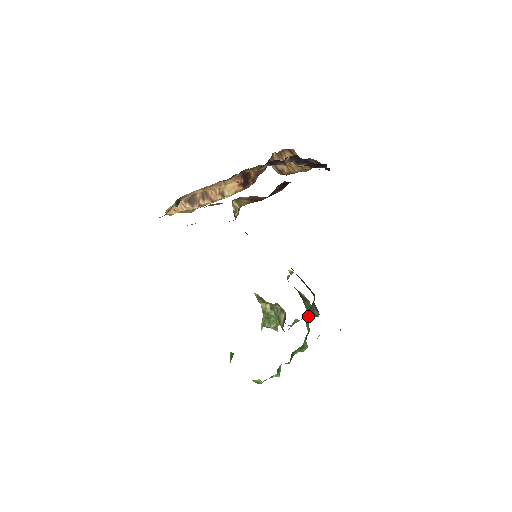
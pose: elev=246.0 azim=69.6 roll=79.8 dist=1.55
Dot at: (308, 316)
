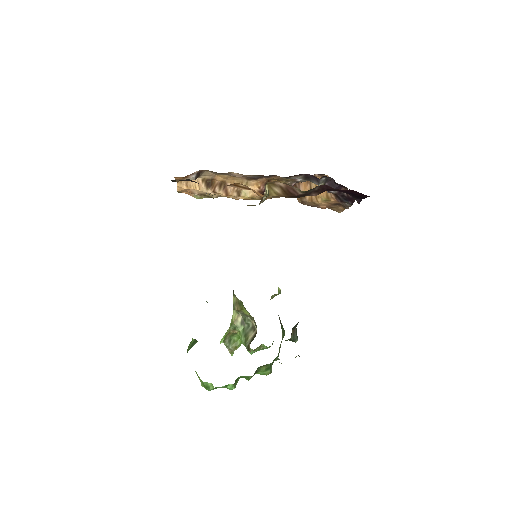
Dot at: occluded
